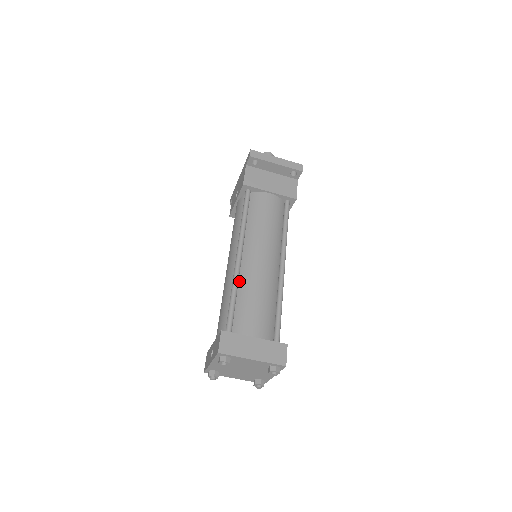
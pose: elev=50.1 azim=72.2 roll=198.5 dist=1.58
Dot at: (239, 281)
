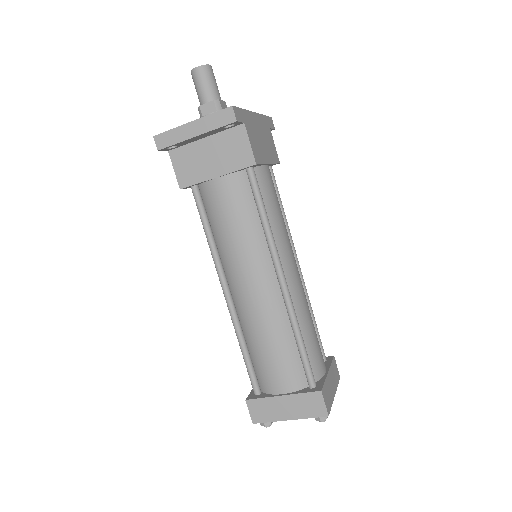
Dot at: (242, 325)
